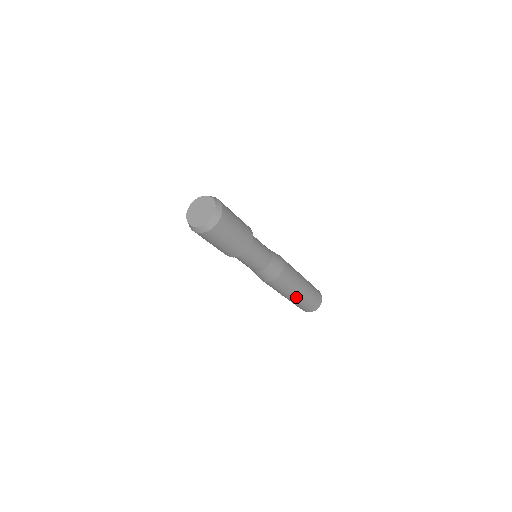
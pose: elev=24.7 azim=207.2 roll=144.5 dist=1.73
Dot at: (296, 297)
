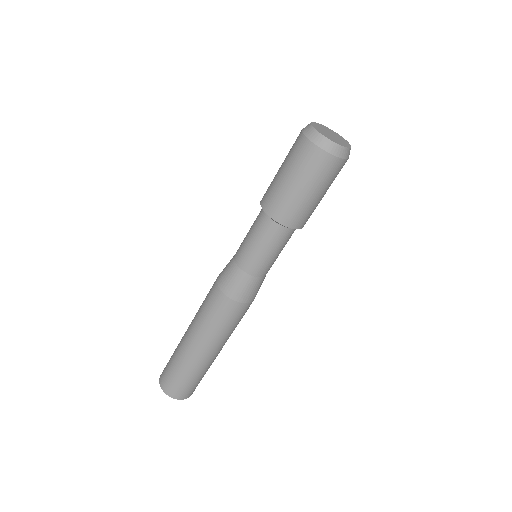
Dot at: (220, 350)
